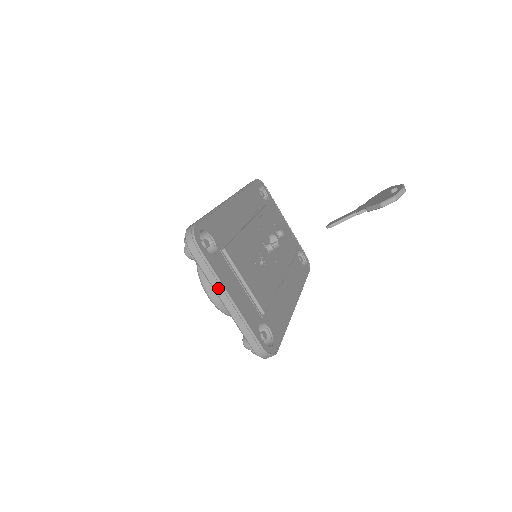
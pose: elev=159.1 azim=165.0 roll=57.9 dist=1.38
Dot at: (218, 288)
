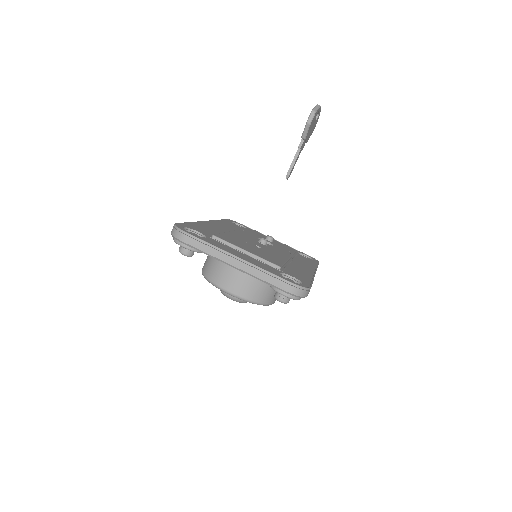
Dot at: (221, 256)
